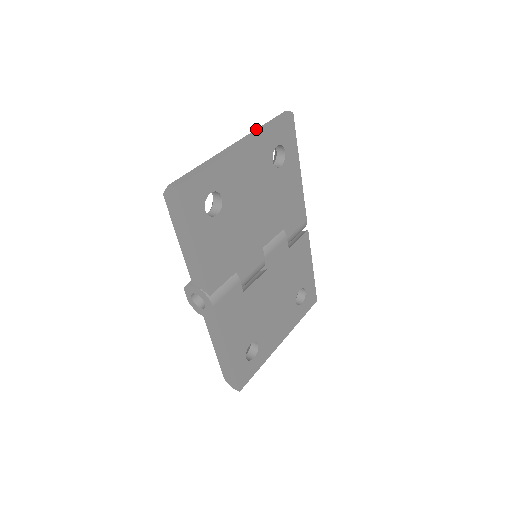
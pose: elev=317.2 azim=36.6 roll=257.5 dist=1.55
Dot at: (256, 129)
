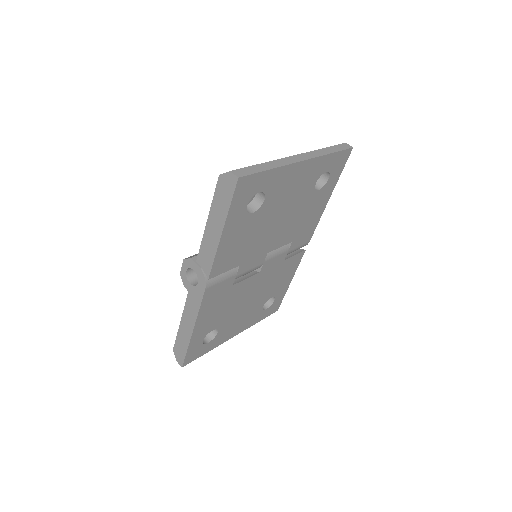
Dot at: (318, 149)
